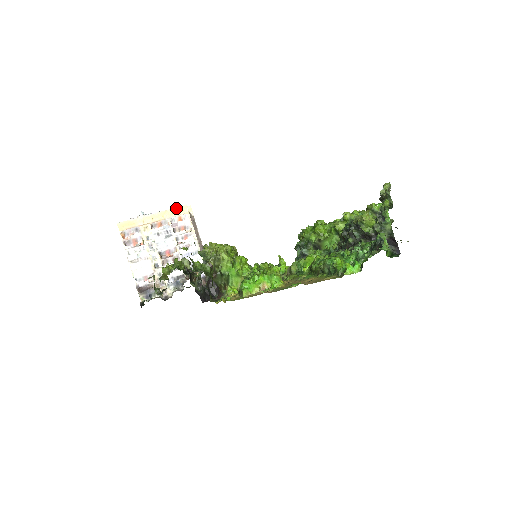
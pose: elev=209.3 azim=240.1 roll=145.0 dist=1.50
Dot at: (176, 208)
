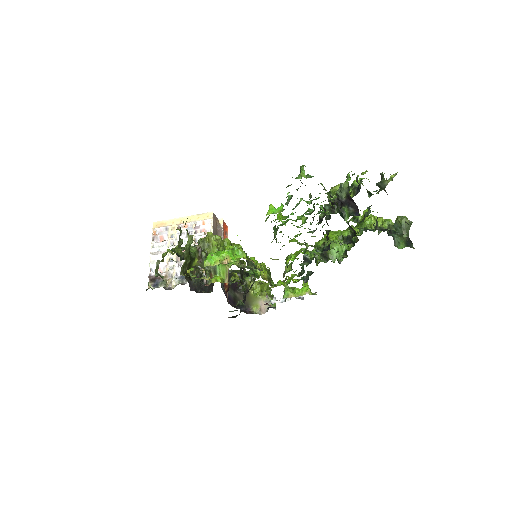
Dot at: (203, 214)
